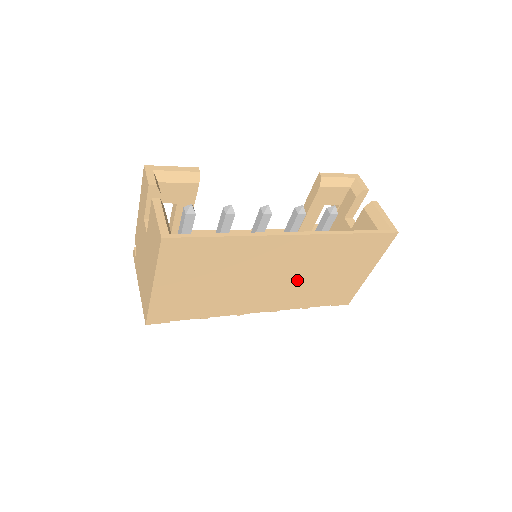
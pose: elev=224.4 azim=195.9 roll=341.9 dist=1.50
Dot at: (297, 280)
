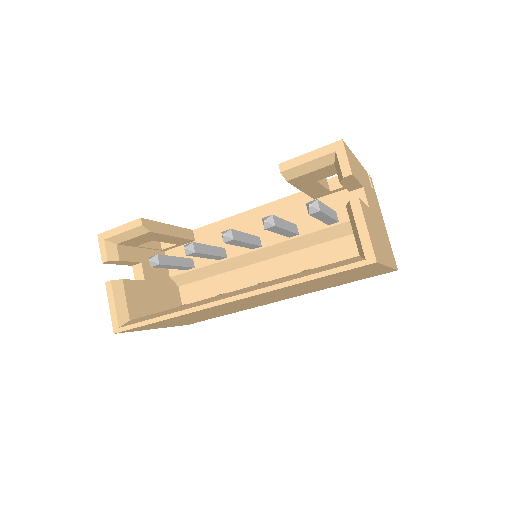
Dot at: (290, 293)
